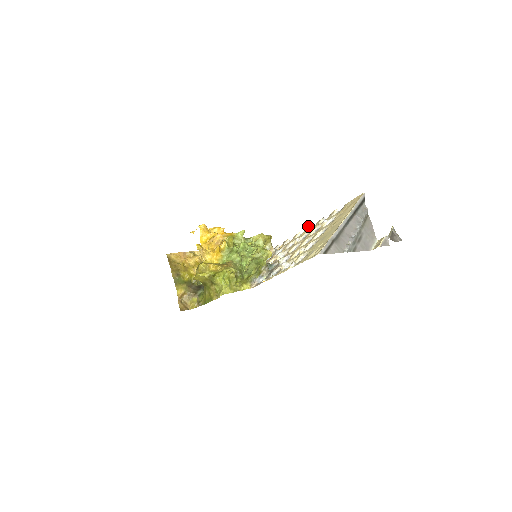
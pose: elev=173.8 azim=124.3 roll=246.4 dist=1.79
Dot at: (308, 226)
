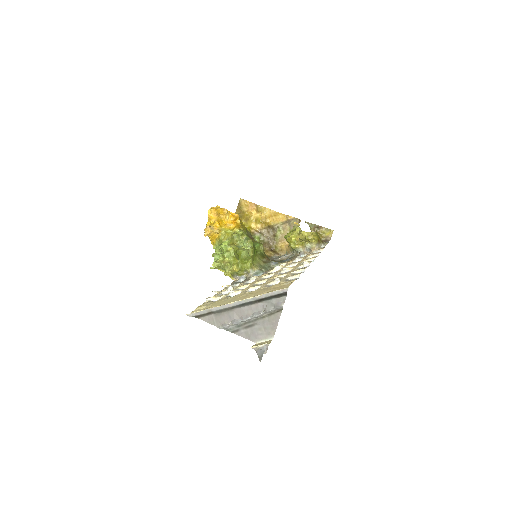
Dot at: (306, 262)
